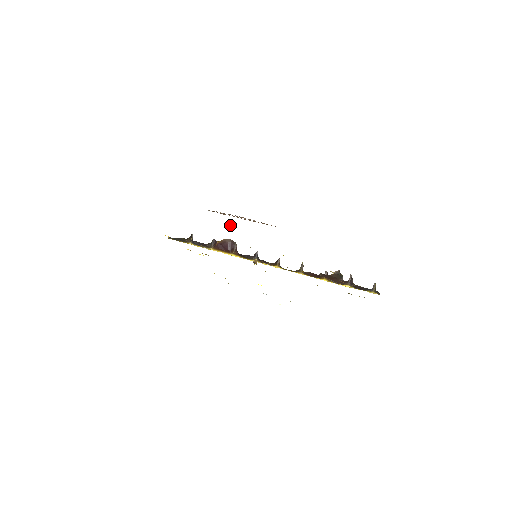
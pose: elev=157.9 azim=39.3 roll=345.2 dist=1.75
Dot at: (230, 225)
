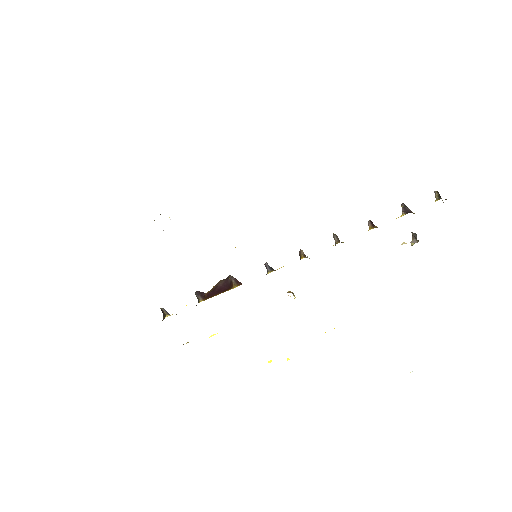
Dot at: occluded
